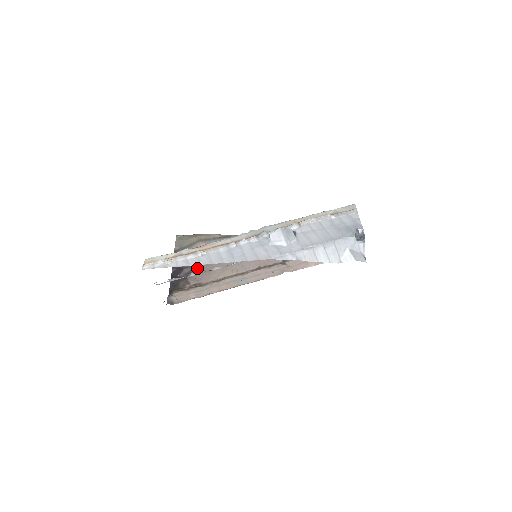
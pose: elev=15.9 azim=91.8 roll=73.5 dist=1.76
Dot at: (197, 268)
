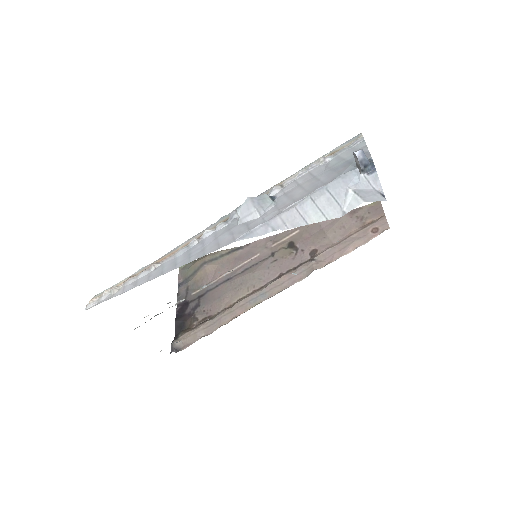
Dot at: (205, 298)
